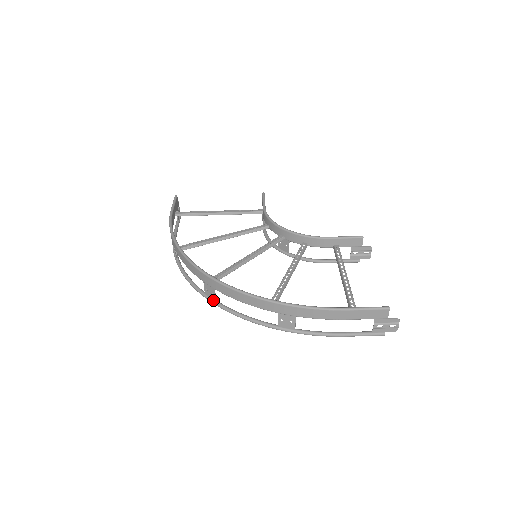
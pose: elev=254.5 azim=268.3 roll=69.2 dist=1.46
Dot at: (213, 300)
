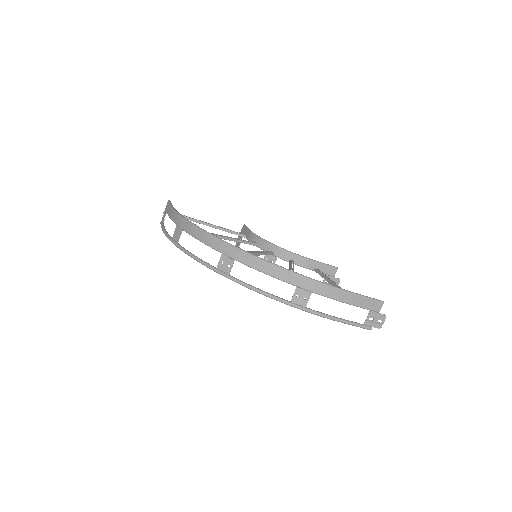
Dot at: (226, 273)
